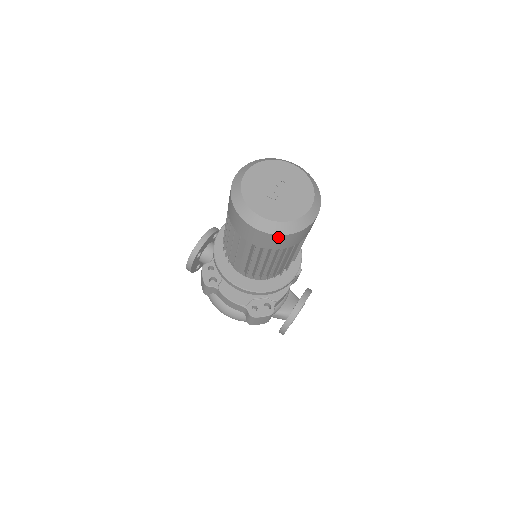
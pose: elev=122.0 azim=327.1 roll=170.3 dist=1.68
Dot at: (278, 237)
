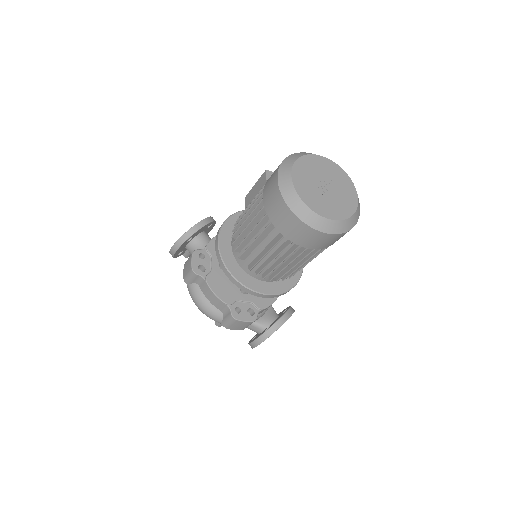
Dot at: (315, 233)
